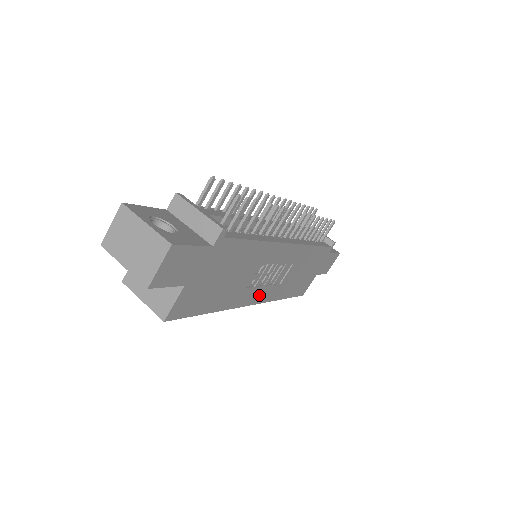
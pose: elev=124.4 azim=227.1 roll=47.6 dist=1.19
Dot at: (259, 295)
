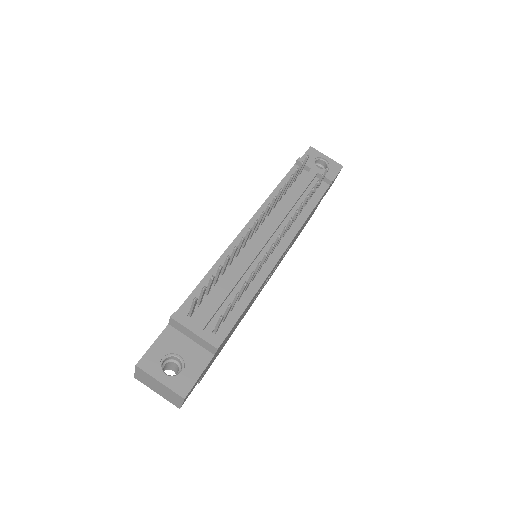
Dot at: occluded
